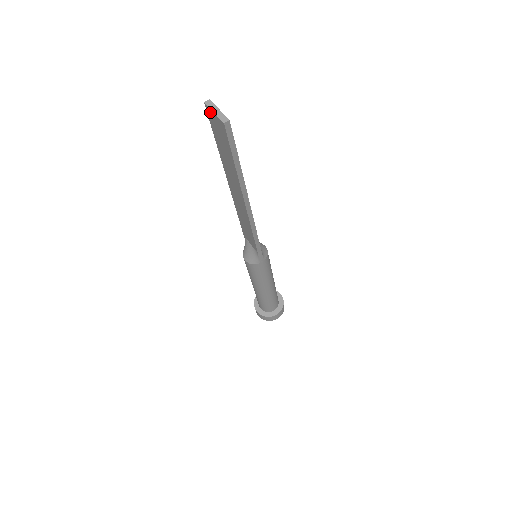
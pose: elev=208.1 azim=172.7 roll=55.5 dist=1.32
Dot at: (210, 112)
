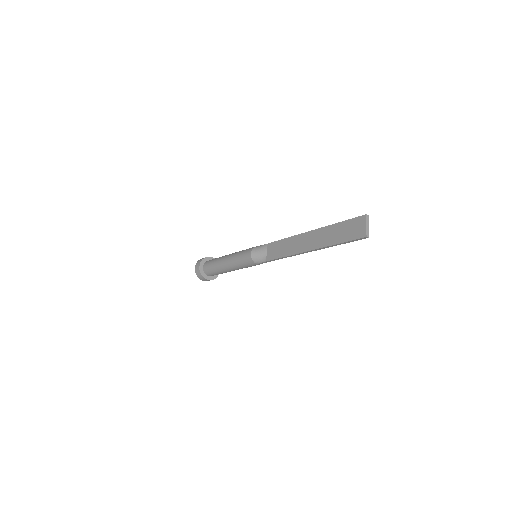
Dot at: (363, 221)
